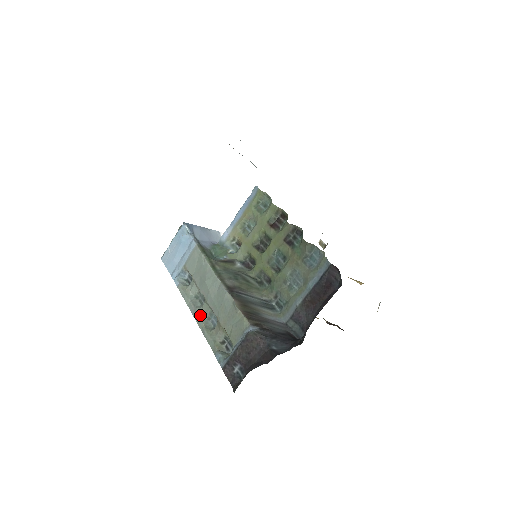
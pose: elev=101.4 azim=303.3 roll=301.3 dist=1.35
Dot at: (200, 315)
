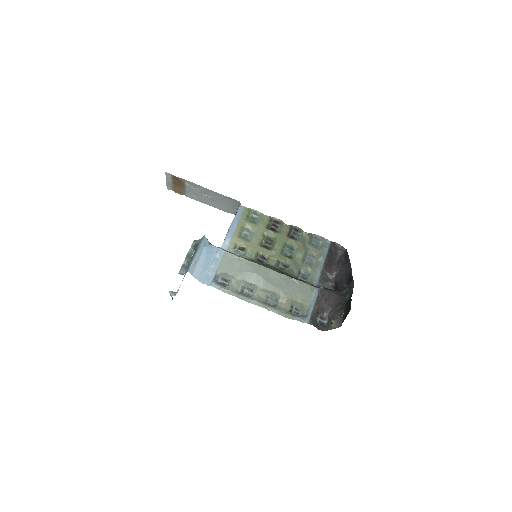
Dot at: (259, 300)
